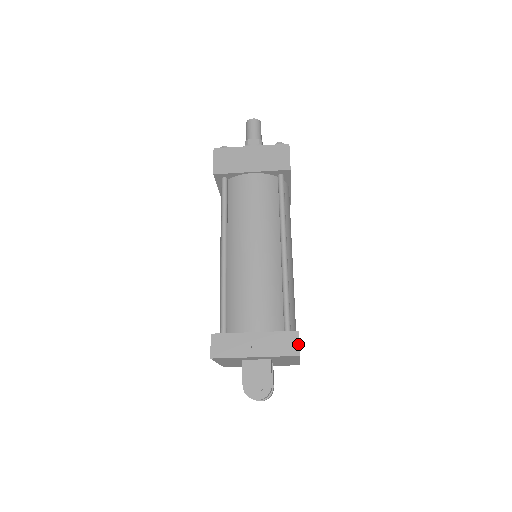
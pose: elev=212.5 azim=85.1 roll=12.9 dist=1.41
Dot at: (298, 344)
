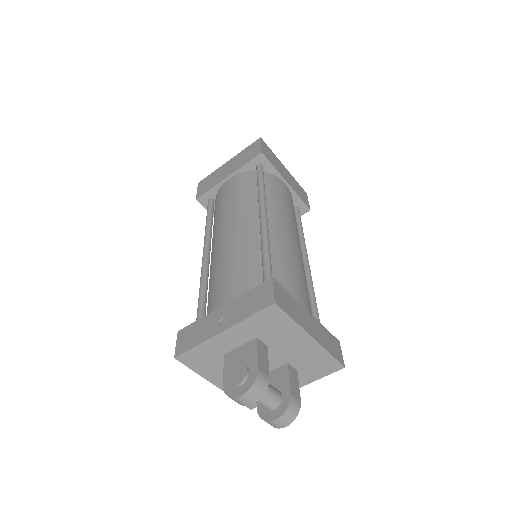
Dot at: (272, 291)
